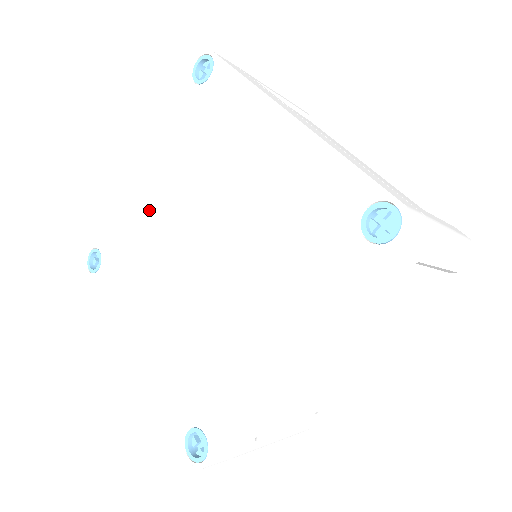
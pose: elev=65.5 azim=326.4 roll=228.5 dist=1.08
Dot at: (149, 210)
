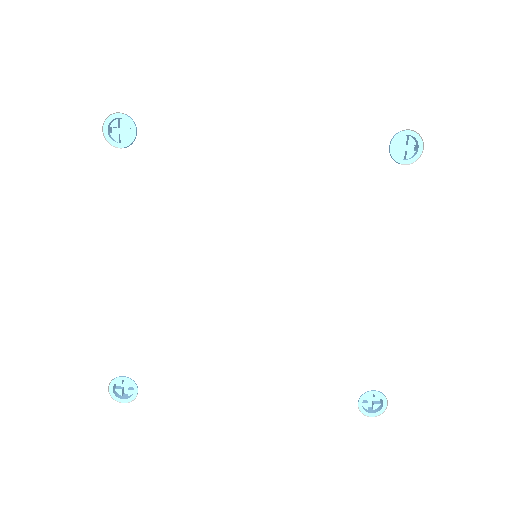
Dot at: (237, 182)
